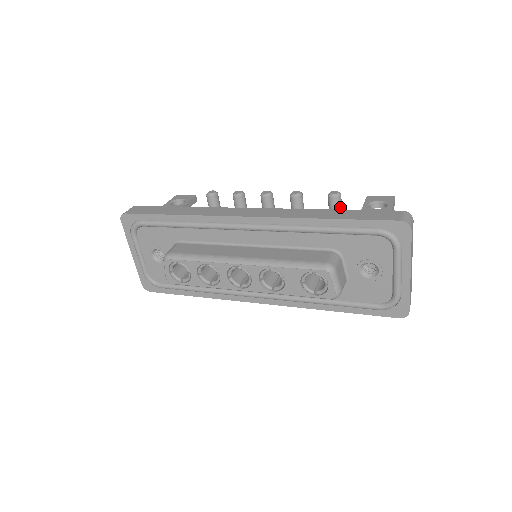
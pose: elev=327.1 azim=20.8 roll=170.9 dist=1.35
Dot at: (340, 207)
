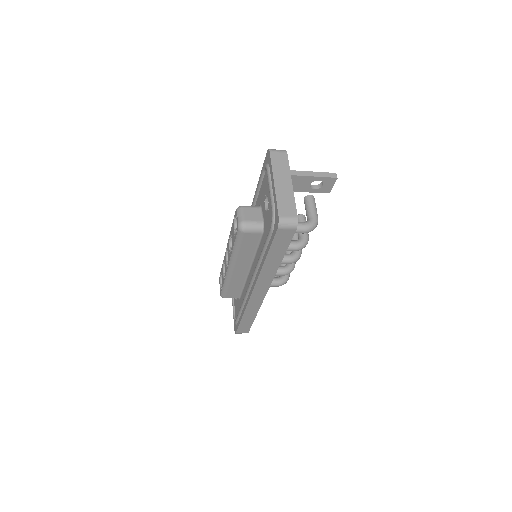
Dot at: (310, 204)
